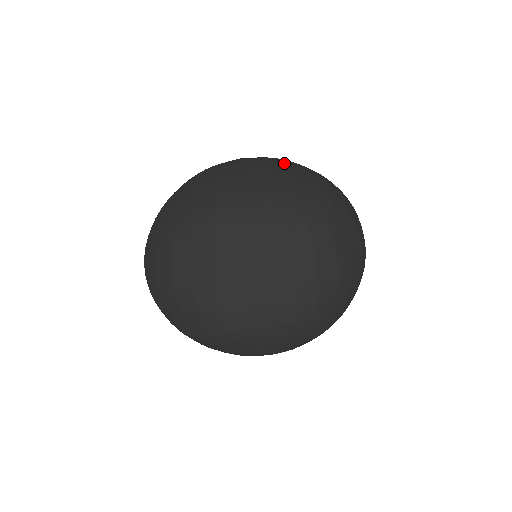
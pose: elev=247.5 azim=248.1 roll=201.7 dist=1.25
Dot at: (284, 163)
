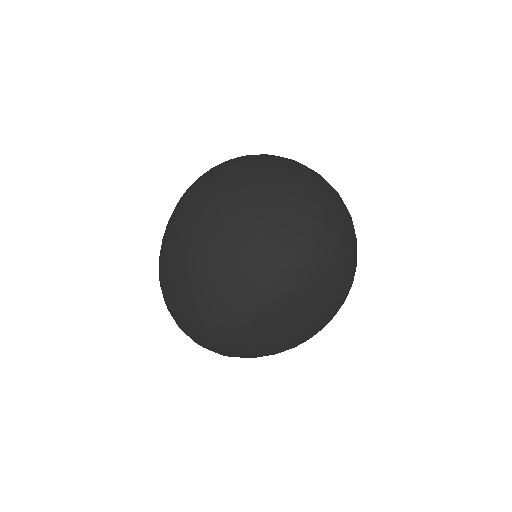
Dot at: (239, 200)
